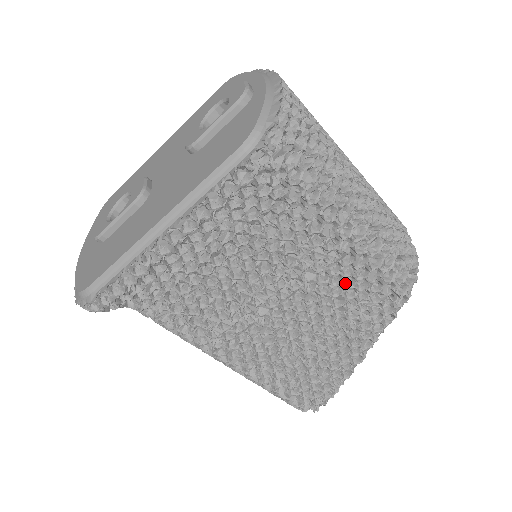
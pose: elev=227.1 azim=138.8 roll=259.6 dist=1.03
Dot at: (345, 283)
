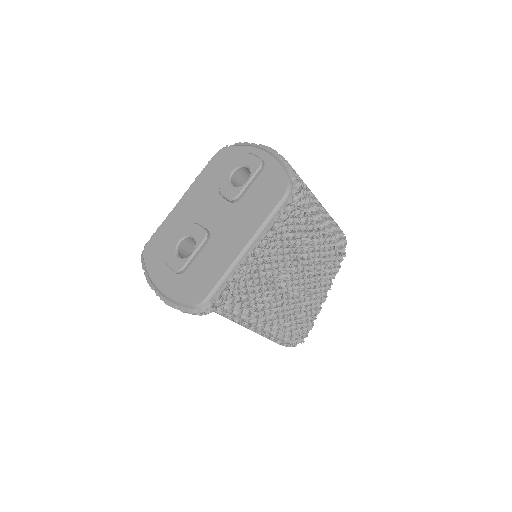
Dot at: (319, 255)
